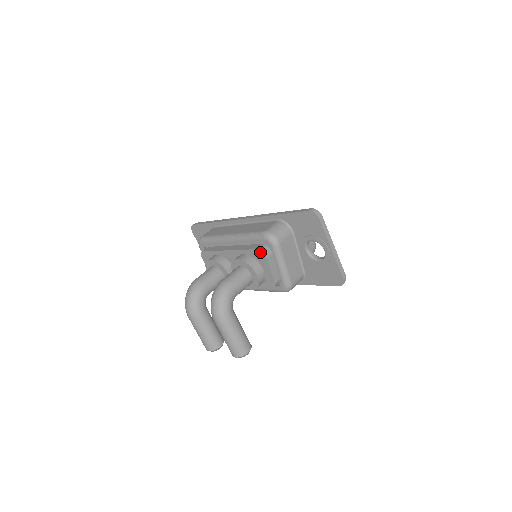
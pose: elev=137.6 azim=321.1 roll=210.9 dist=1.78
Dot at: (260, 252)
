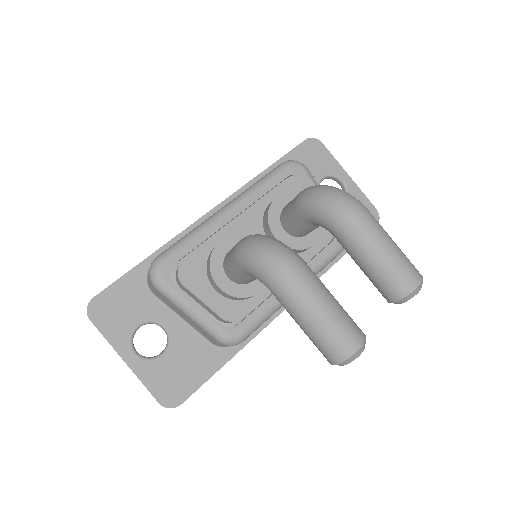
Dot at: (299, 177)
